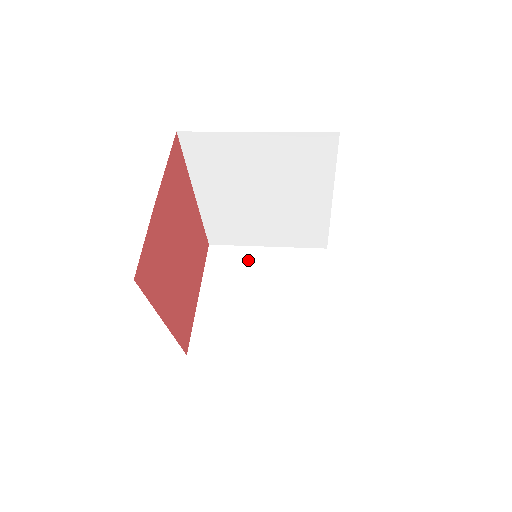
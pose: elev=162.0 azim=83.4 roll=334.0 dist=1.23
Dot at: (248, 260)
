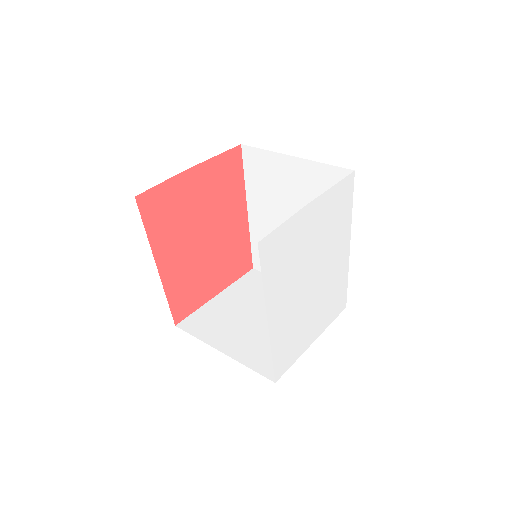
Dot at: occluded
